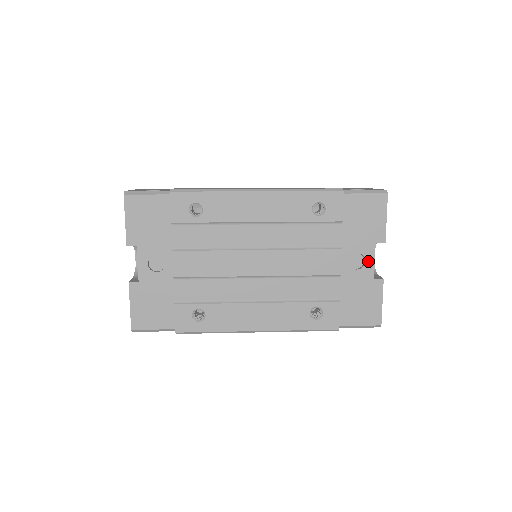
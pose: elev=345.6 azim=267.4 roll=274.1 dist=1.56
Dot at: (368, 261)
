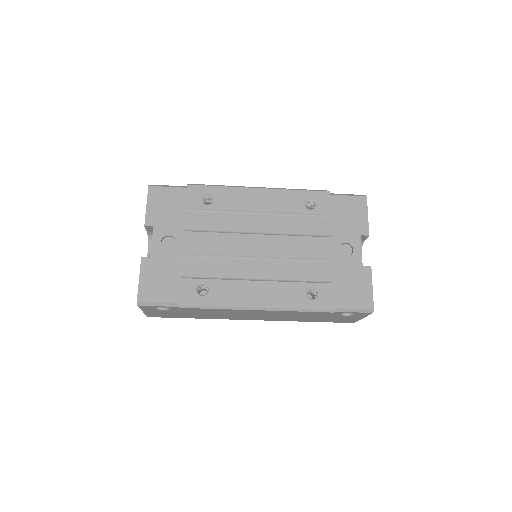
Dot at: (356, 250)
